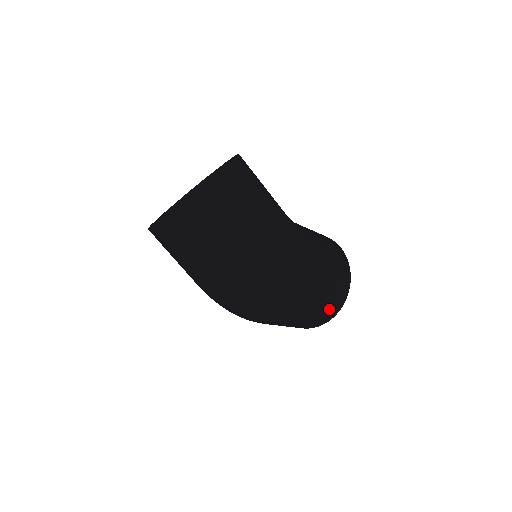
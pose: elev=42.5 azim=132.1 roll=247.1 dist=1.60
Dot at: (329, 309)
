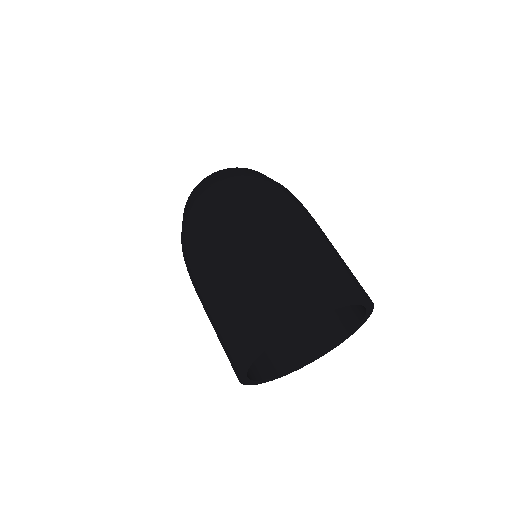
Dot at: (313, 280)
